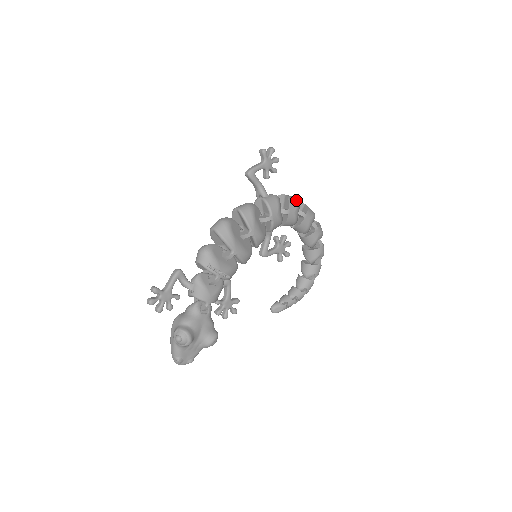
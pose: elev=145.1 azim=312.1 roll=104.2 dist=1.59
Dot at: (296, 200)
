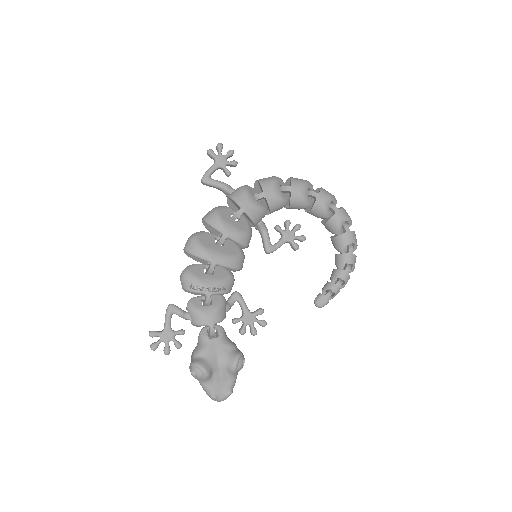
Dot at: (271, 179)
